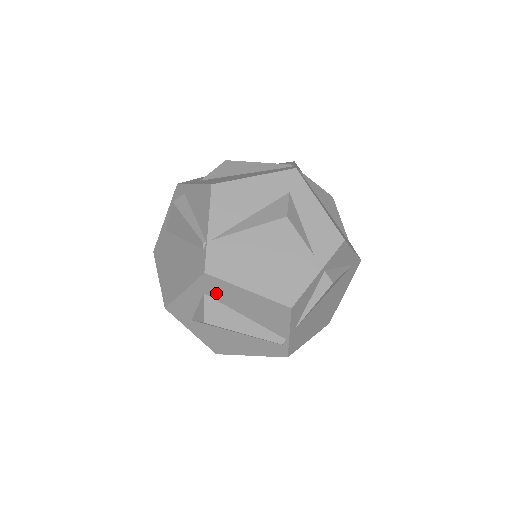
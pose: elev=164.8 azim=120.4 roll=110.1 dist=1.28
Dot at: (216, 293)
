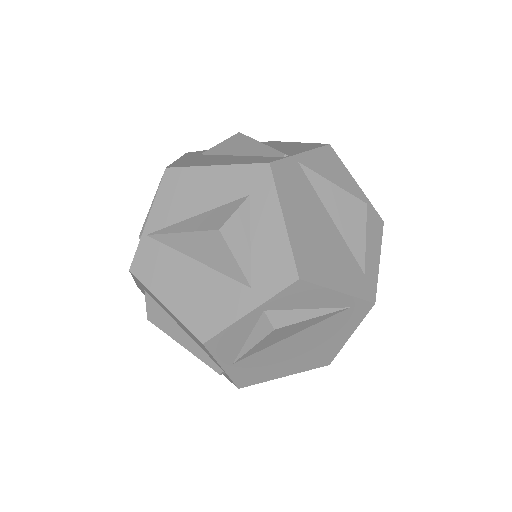
Dot at: (150, 294)
